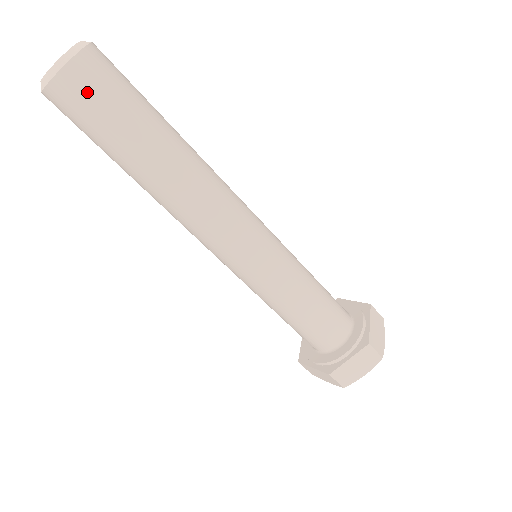
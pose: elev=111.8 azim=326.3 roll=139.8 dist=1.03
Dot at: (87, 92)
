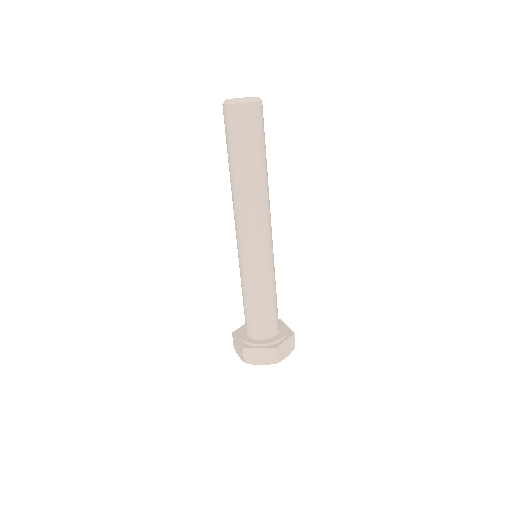
Dot at: (242, 120)
